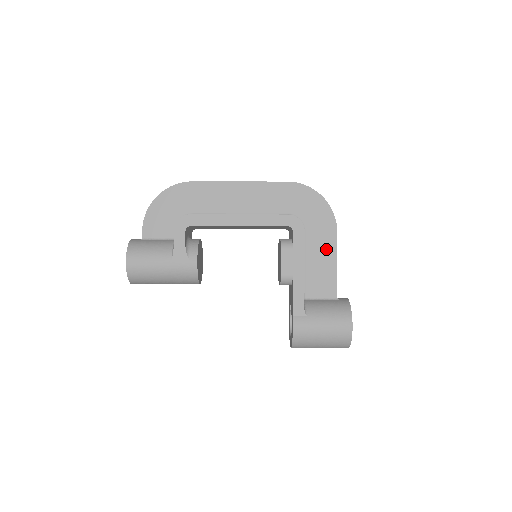
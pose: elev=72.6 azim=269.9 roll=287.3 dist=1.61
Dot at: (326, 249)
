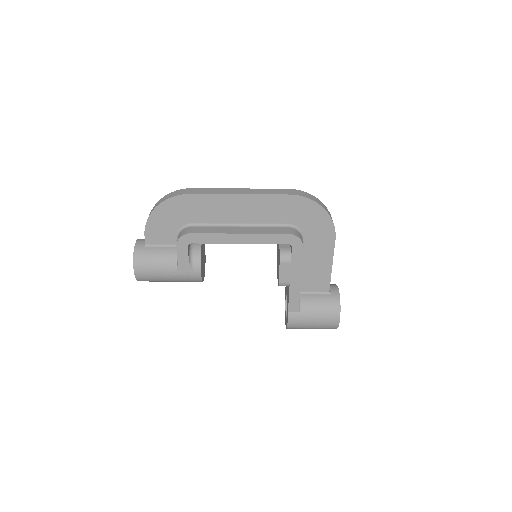
Dot at: (323, 254)
